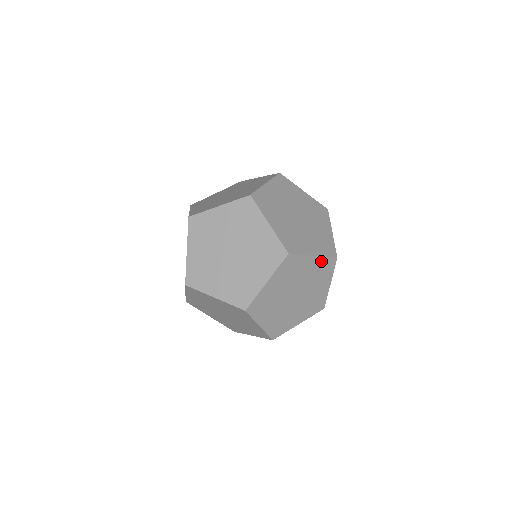
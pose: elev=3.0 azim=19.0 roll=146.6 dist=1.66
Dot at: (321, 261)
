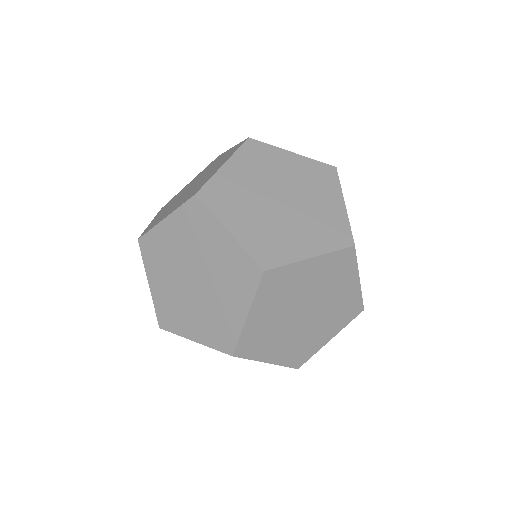
Dot at: occluded
